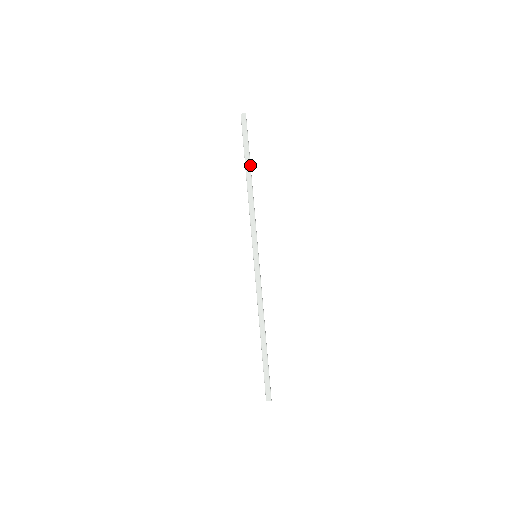
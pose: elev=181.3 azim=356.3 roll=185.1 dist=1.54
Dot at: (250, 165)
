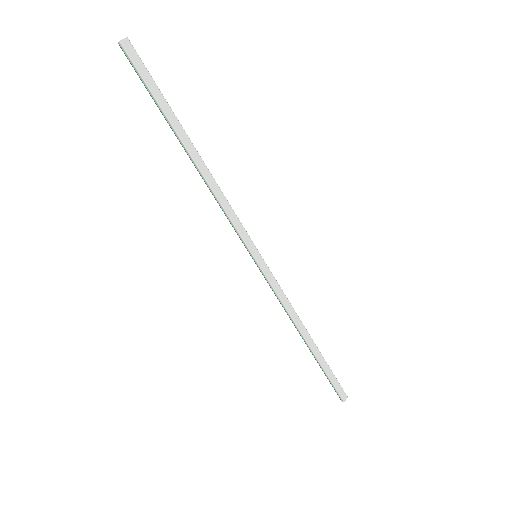
Dot at: (182, 128)
